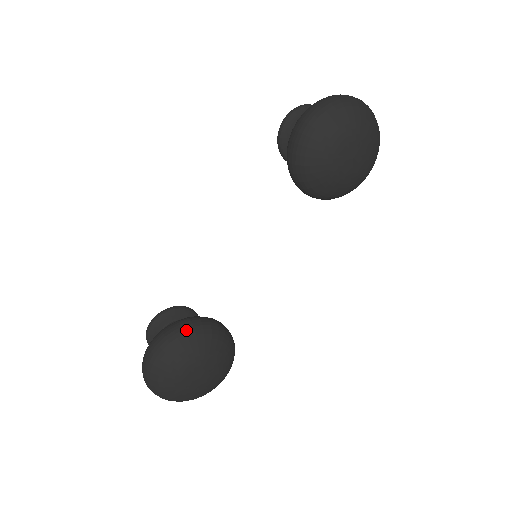
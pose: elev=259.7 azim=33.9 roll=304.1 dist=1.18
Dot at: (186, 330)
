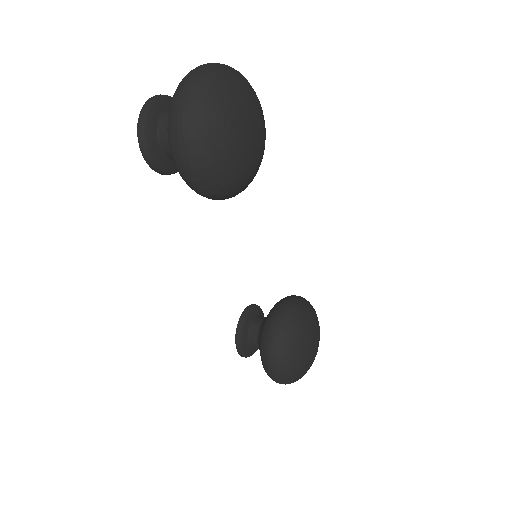
Dot at: (279, 346)
